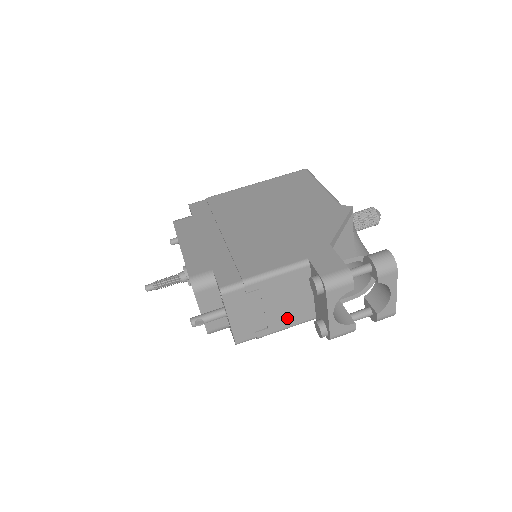
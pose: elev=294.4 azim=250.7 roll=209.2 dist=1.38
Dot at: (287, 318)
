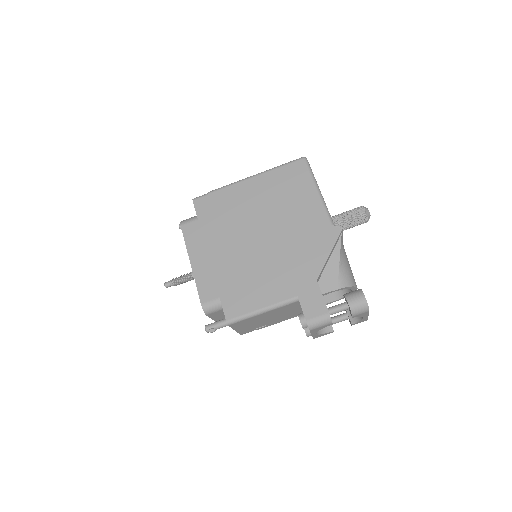
Dot at: (281, 319)
